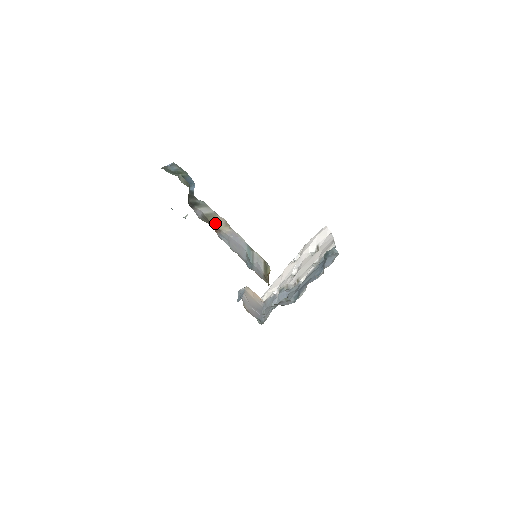
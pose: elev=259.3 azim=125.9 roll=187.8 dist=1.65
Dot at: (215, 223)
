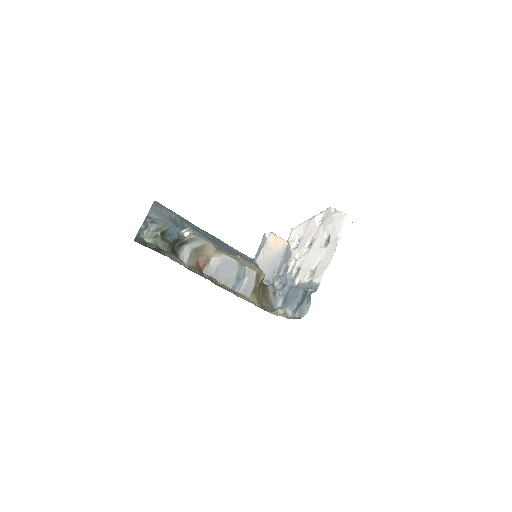
Dot at: (205, 253)
